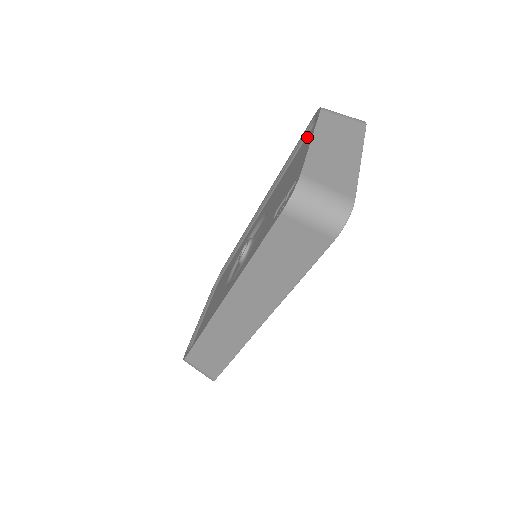
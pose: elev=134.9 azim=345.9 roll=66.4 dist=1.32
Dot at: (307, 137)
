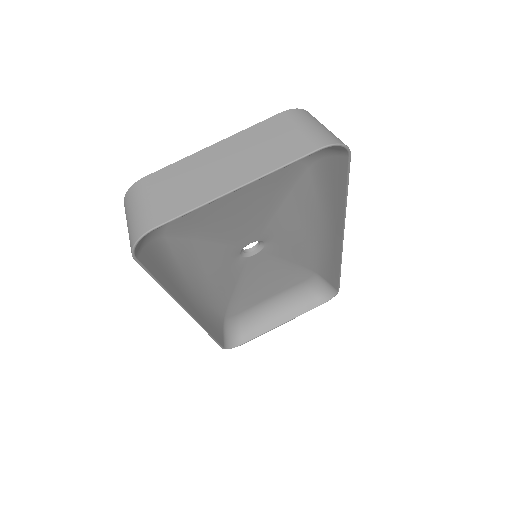
Dot at: occluded
